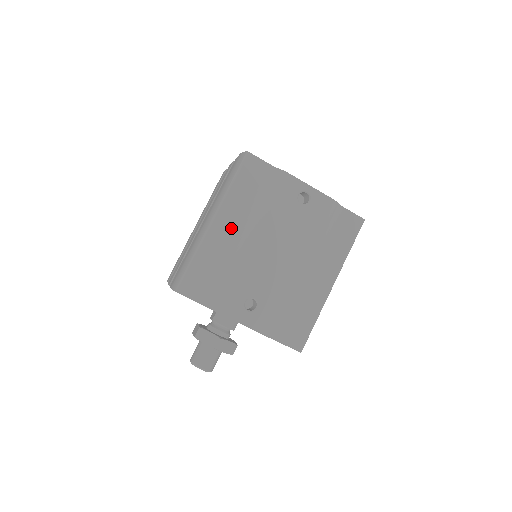
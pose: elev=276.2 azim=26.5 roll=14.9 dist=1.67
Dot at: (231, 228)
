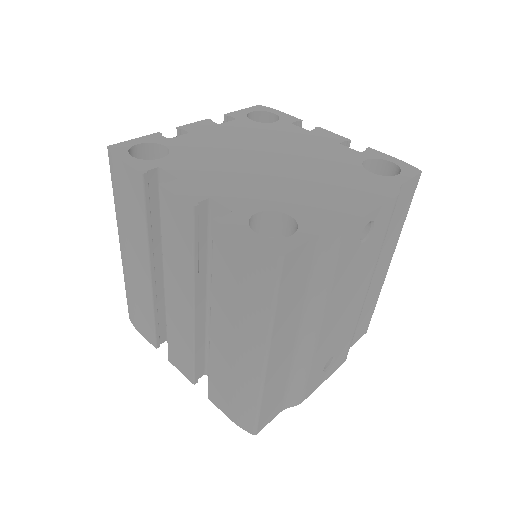
Dot at: (289, 342)
